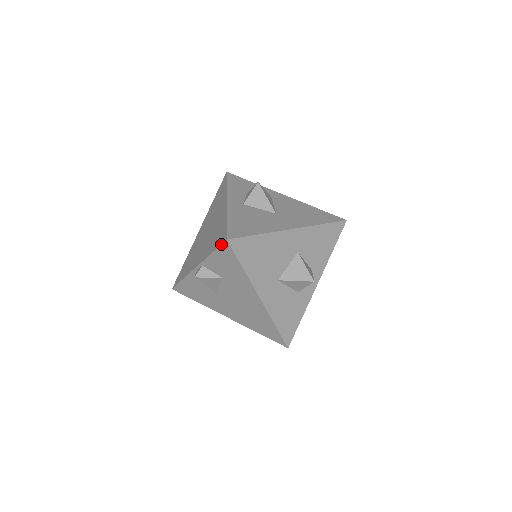
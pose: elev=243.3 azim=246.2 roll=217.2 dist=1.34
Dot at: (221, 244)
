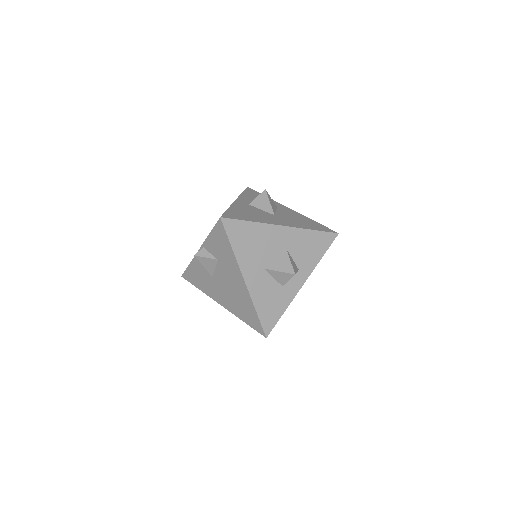
Dot at: occluded
